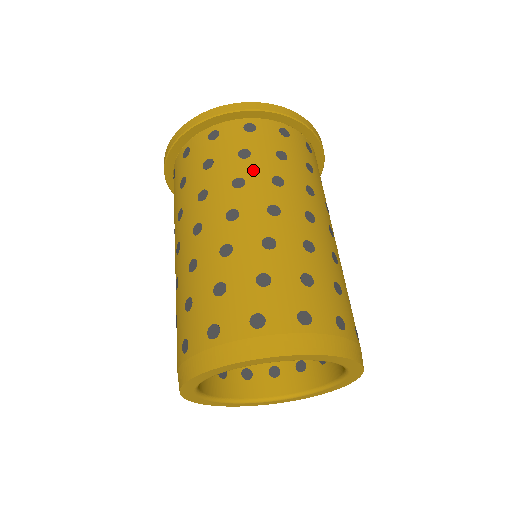
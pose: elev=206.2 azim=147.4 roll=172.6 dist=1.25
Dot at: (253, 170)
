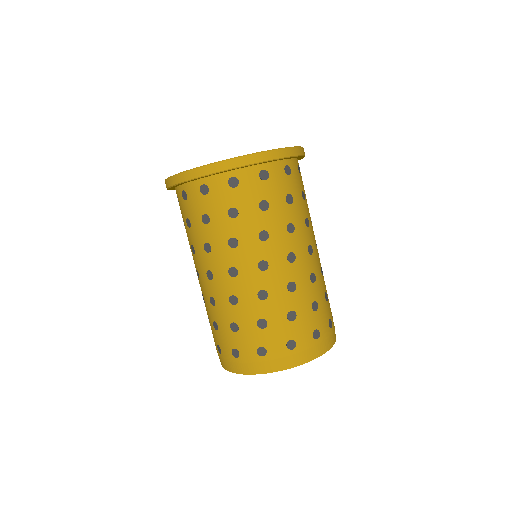
Dot at: (214, 236)
